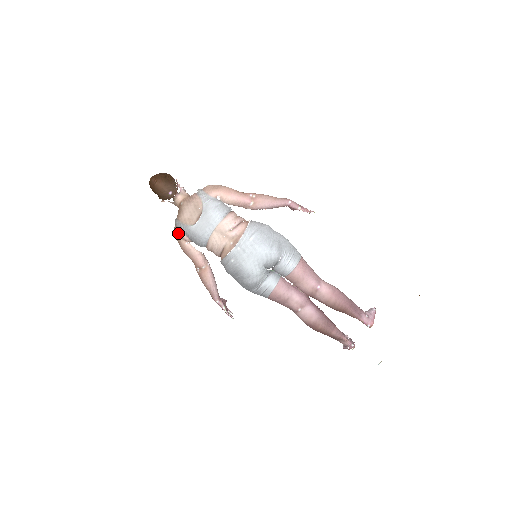
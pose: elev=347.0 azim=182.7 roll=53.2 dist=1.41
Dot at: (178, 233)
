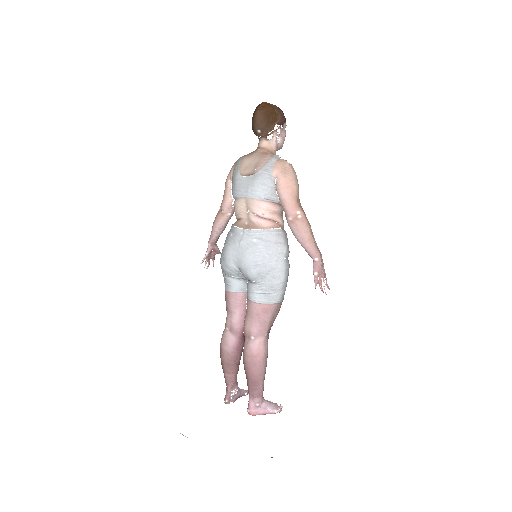
Dot at: (232, 166)
